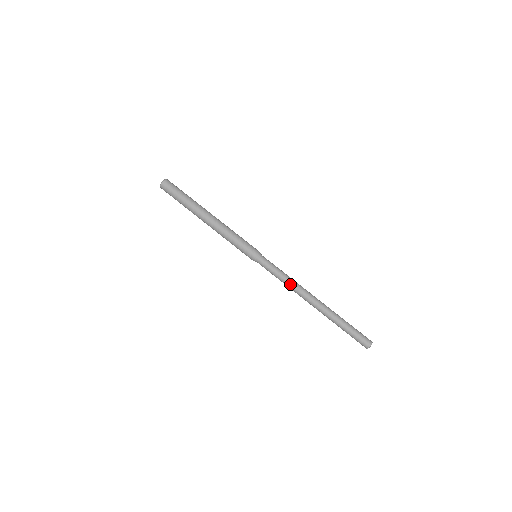
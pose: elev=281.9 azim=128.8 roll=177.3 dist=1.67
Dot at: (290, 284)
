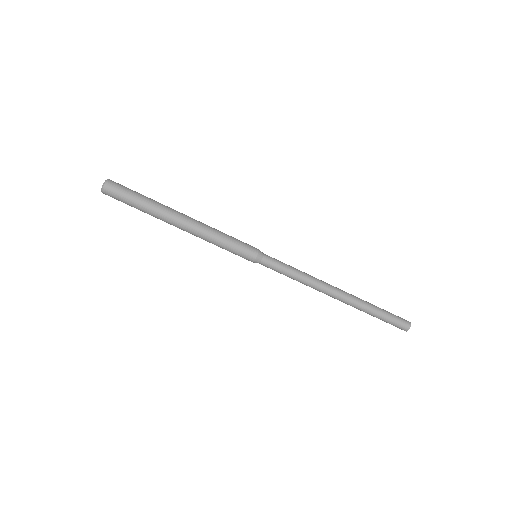
Dot at: (305, 284)
